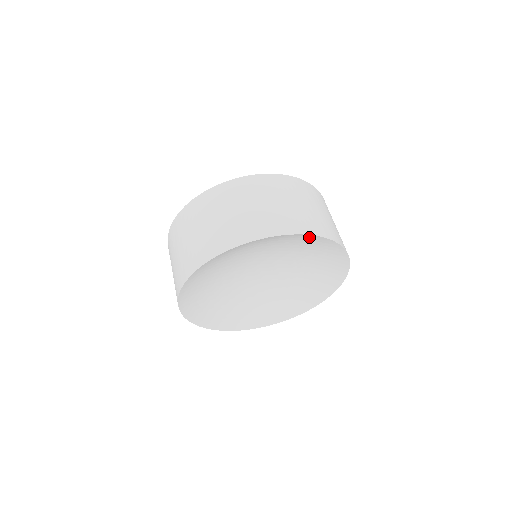
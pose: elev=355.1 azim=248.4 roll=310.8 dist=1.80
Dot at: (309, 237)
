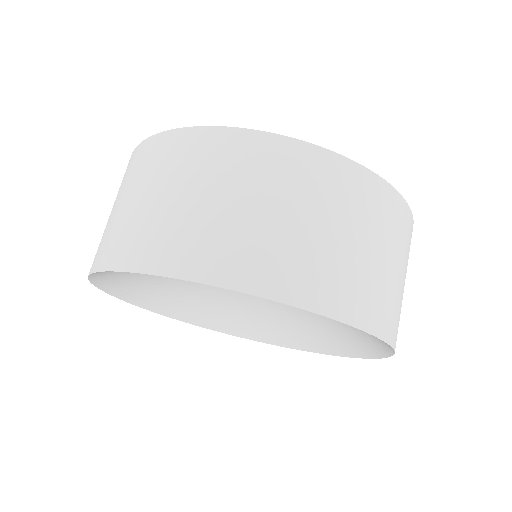
Dot at: occluded
